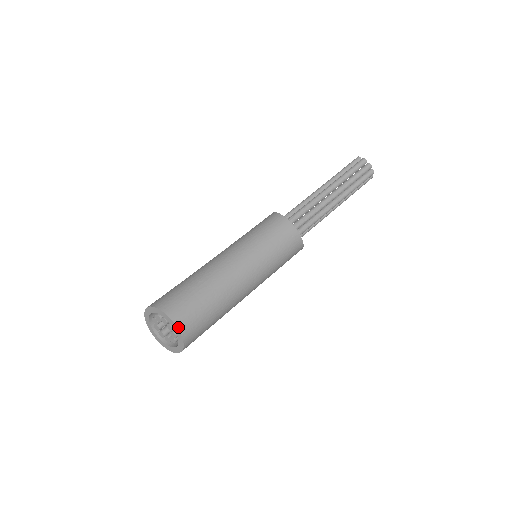
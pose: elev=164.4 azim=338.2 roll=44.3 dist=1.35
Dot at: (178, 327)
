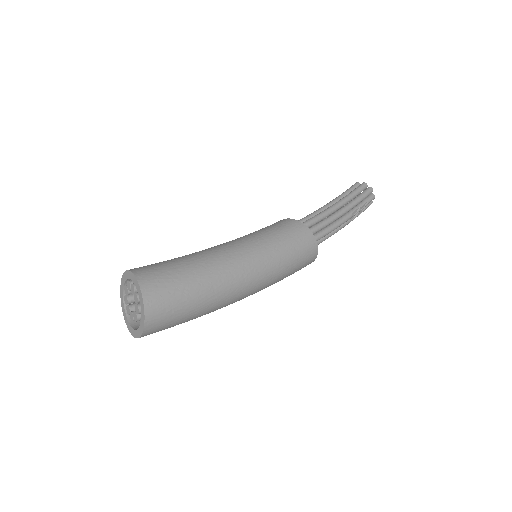
Dot at: (129, 270)
